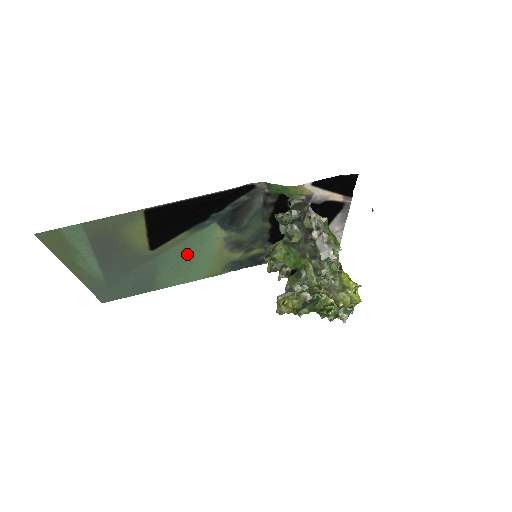
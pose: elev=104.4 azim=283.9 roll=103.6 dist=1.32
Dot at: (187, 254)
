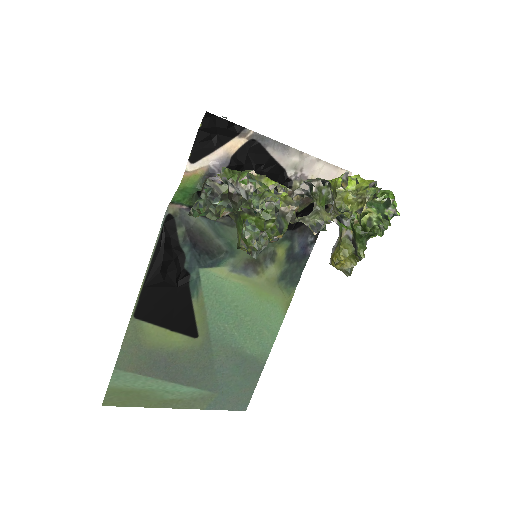
Dot at: (230, 312)
